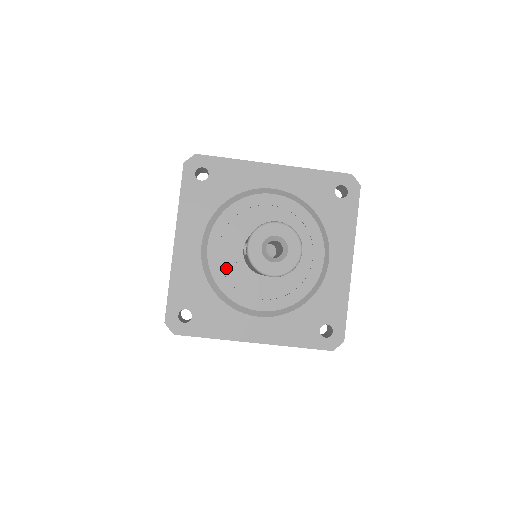
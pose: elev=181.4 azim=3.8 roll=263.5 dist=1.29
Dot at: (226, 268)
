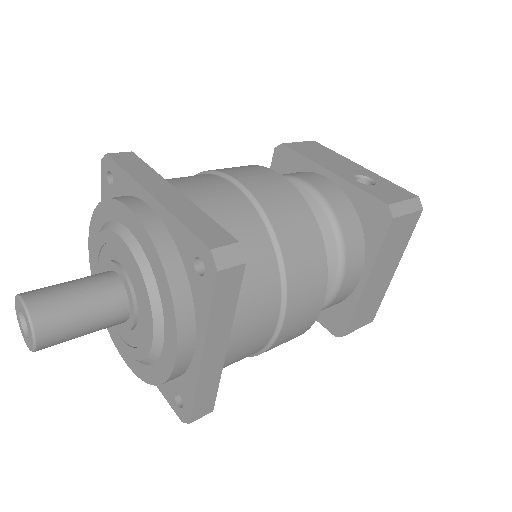
Dot at: occluded
